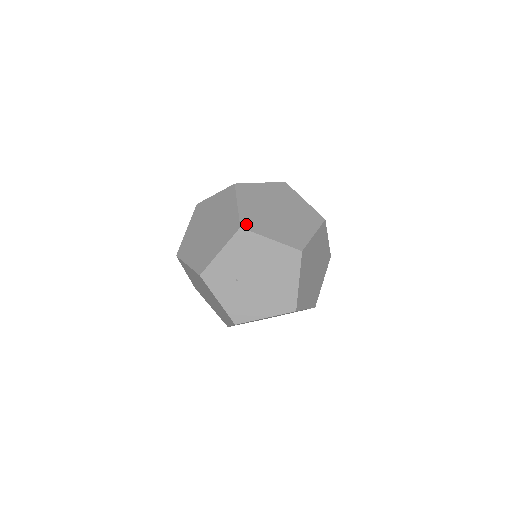
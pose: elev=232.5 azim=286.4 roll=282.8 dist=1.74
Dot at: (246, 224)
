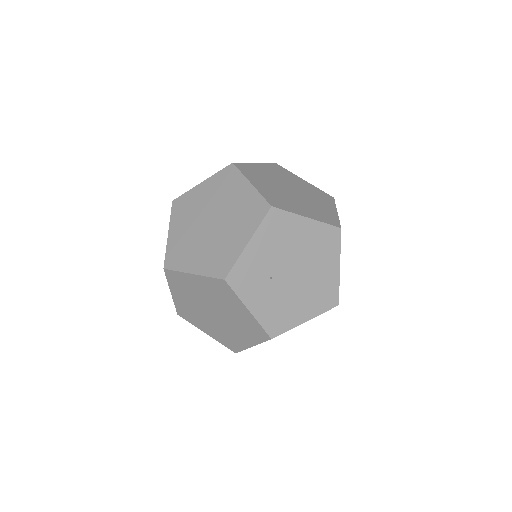
Dot at: (274, 203)
